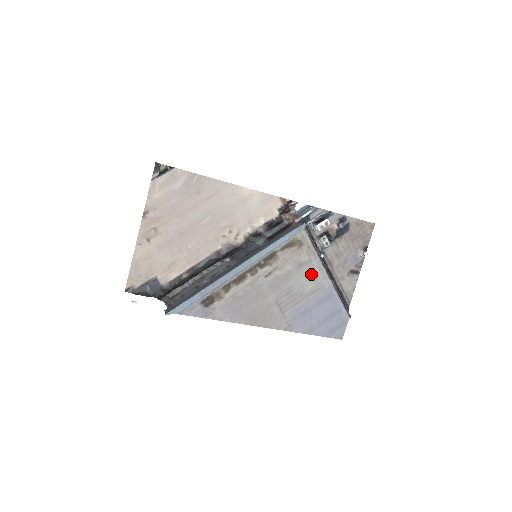
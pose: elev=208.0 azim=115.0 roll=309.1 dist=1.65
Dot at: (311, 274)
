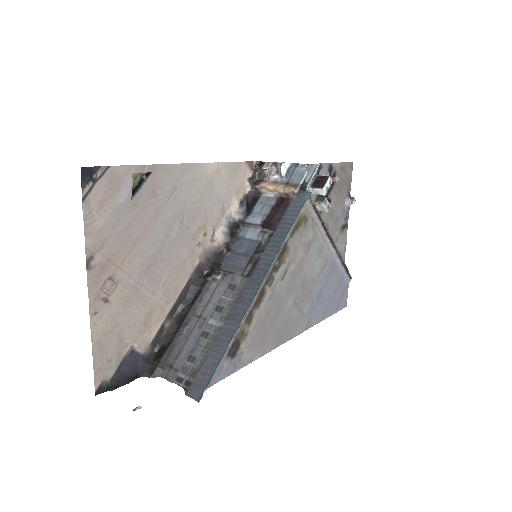
Dot at: (318, 251)
